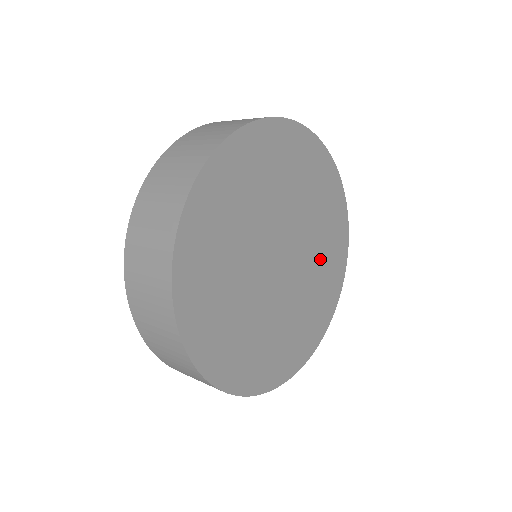
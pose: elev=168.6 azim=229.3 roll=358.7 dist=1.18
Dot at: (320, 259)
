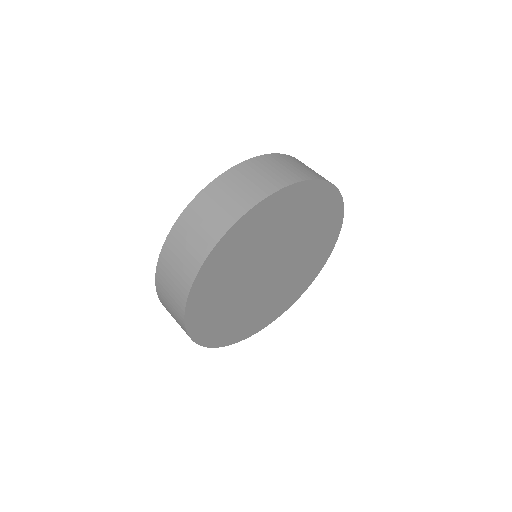
Dot at: (312, 236)
